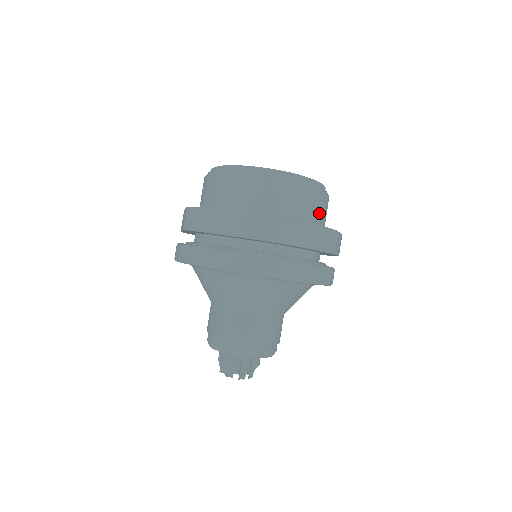
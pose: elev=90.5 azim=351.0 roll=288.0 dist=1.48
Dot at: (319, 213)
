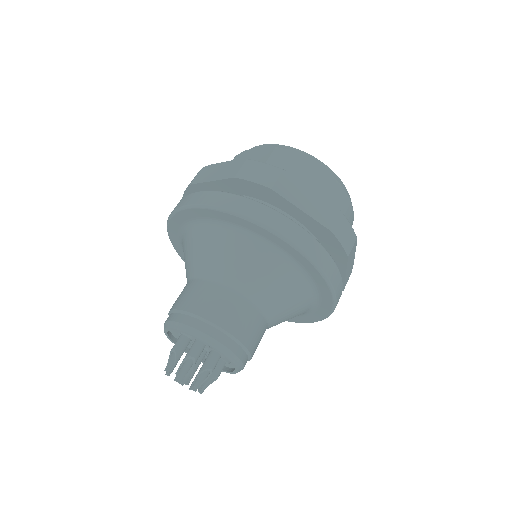
Dot at: (325, 196)
